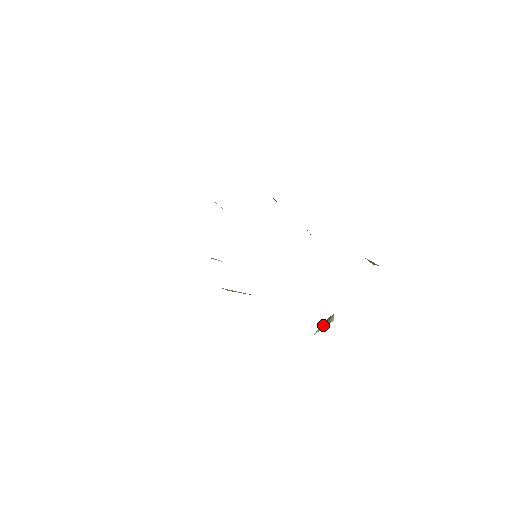
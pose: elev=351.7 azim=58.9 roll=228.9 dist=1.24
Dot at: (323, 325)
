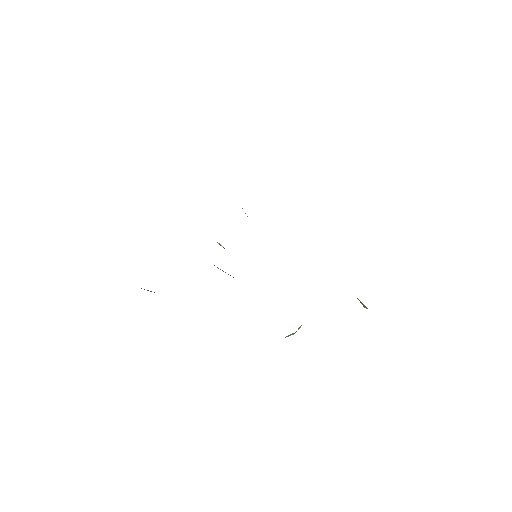
Dot at: (292, 333)
